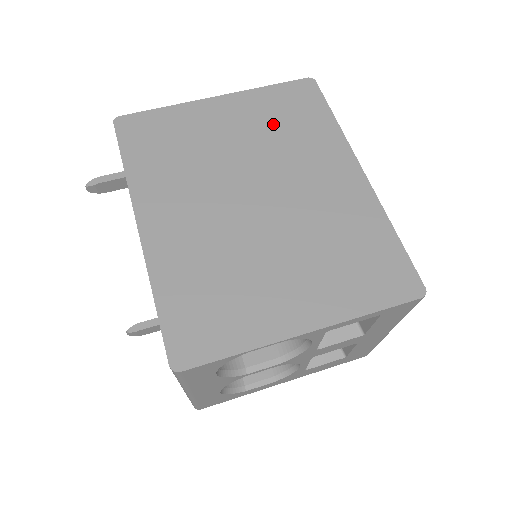
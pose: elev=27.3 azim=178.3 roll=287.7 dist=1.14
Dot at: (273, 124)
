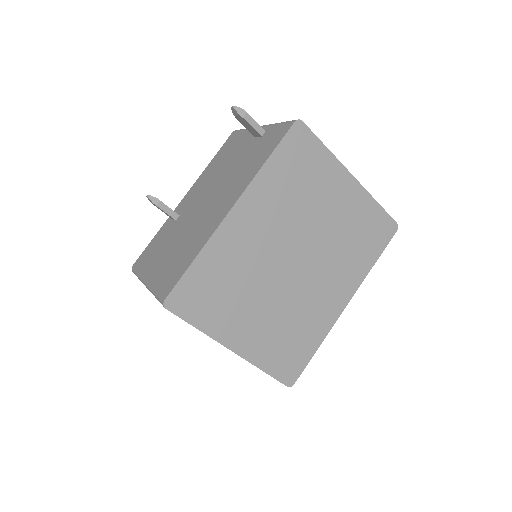
Dot at: (352, 230)
